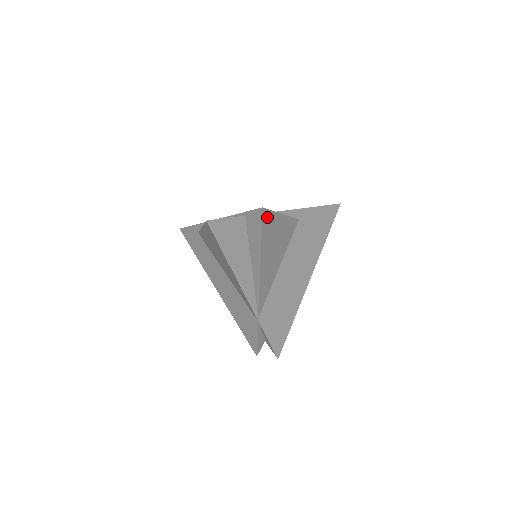
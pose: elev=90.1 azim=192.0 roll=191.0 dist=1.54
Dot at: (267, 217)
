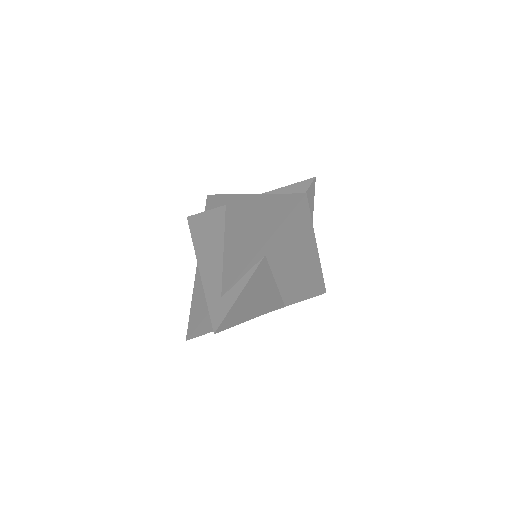
Dot at: (225, 322)
